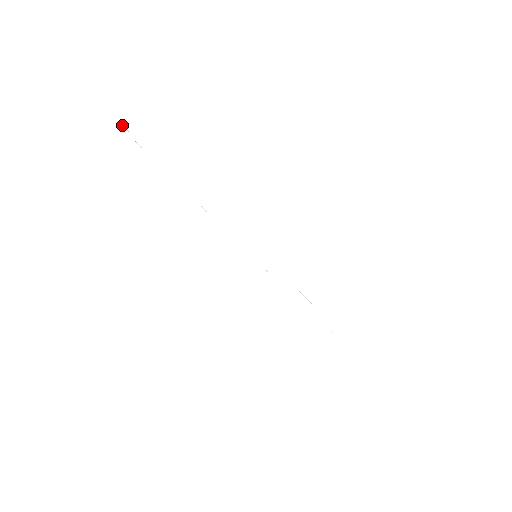
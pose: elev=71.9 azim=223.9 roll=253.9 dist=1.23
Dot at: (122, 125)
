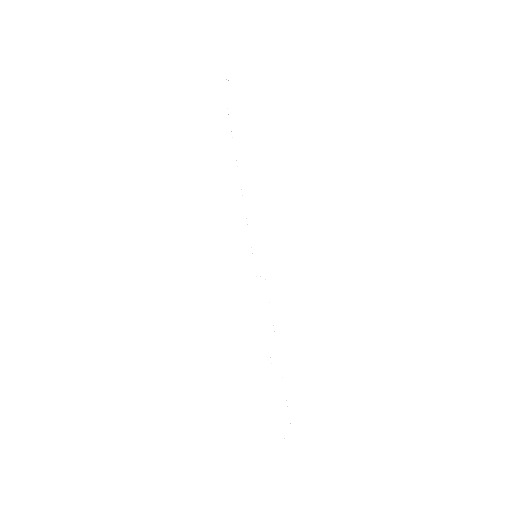
Dot at: occluded
